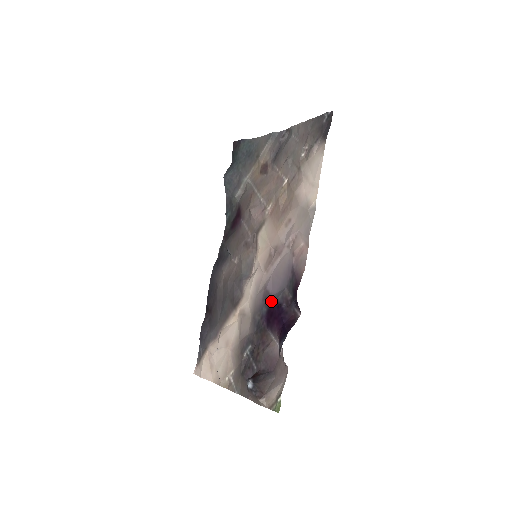
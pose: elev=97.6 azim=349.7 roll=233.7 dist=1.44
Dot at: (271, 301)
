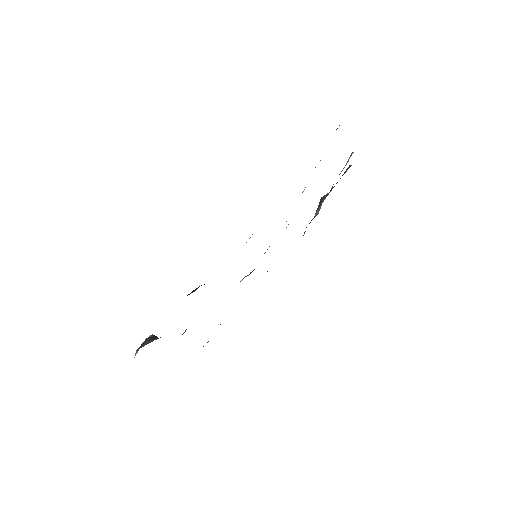
Dot at: occluded
